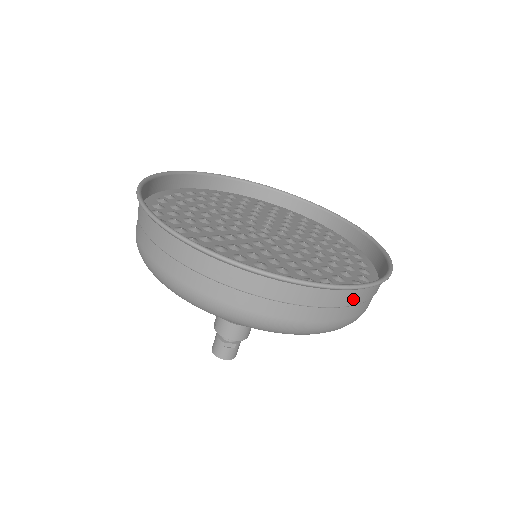
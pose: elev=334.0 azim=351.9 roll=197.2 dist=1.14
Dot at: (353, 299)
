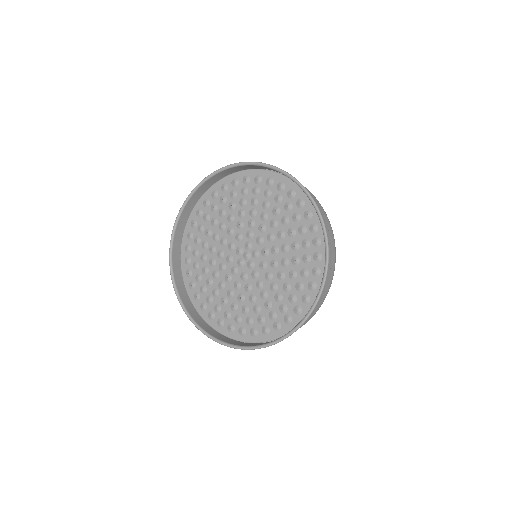
Dot at: occluded
